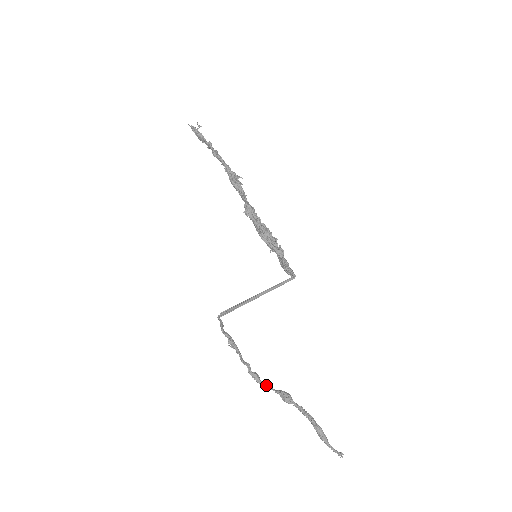
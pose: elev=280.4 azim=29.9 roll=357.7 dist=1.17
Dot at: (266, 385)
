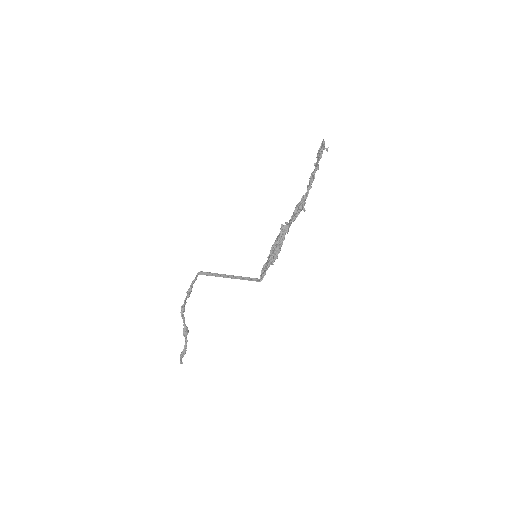
Dot at: (183, 318)
